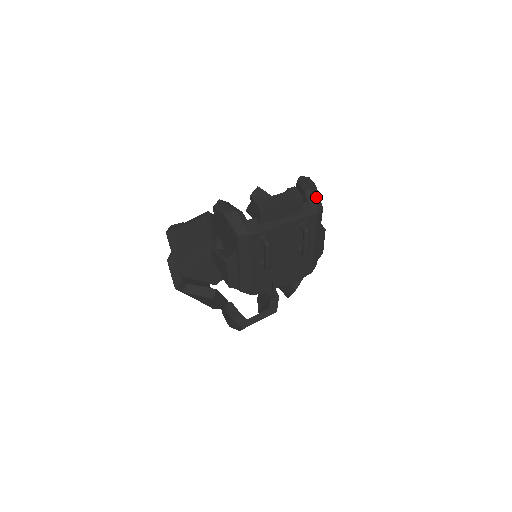
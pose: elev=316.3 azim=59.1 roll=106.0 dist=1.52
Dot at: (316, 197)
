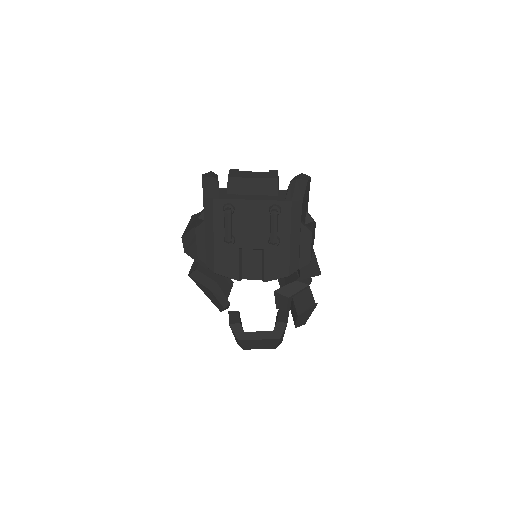
Dot at: (300, 188)
